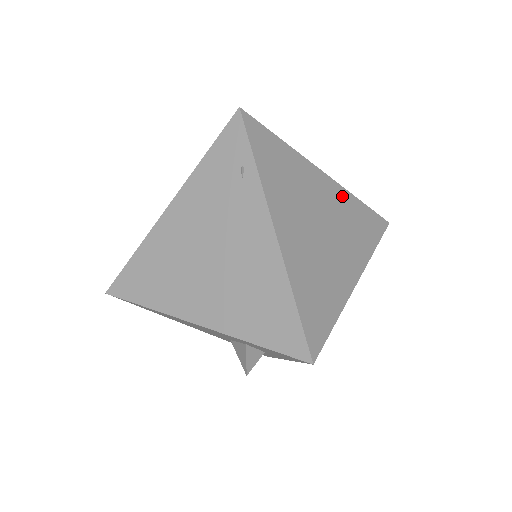
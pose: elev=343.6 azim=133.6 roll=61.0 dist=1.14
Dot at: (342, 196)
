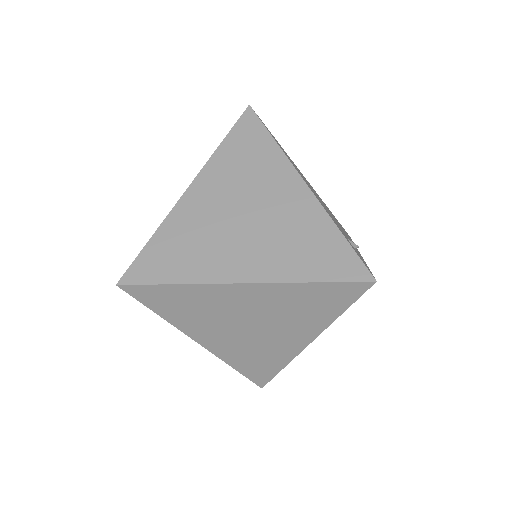
Dot at: (276, 292)
